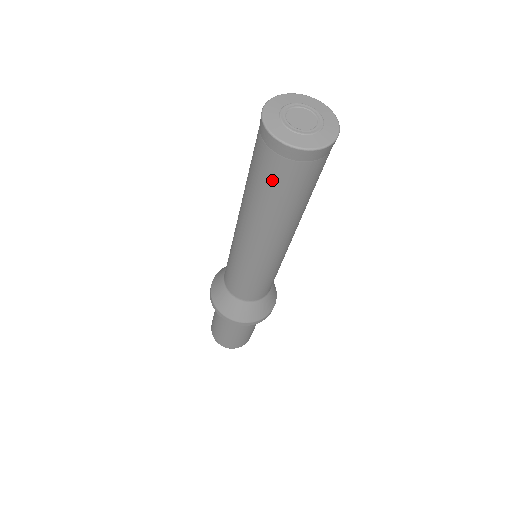
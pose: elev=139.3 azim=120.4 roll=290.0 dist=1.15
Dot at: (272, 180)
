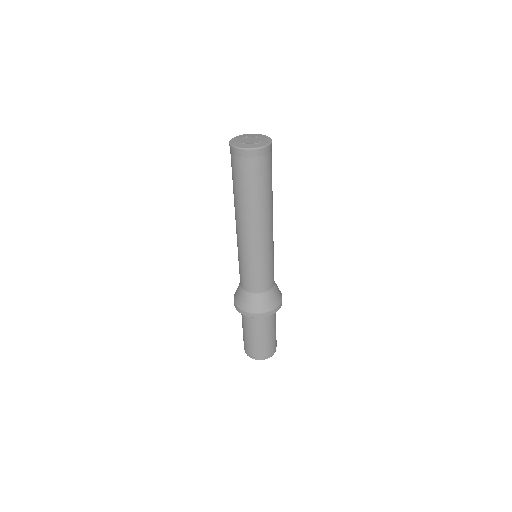
Dot at: (237, 175)
